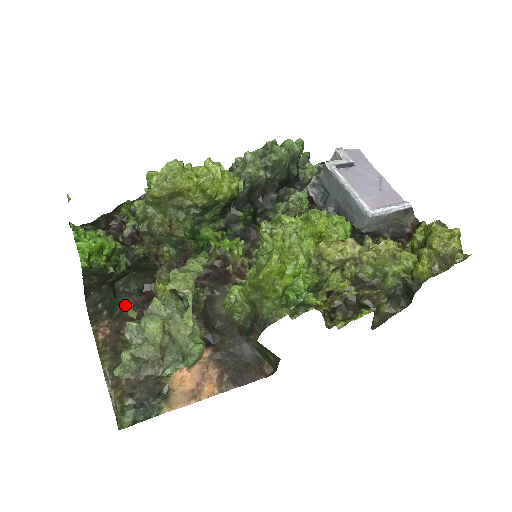
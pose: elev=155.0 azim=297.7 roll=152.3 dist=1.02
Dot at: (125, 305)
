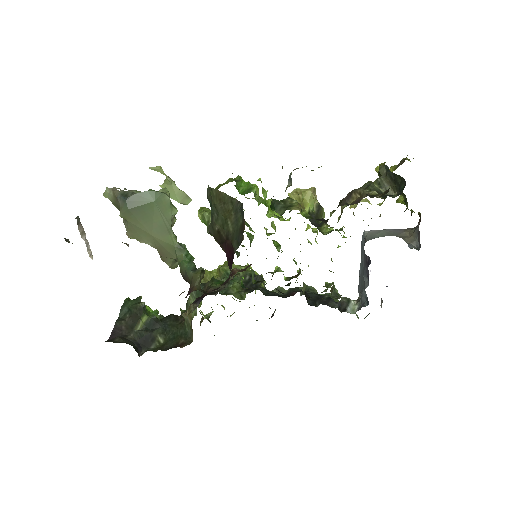
Dot at: occluded
